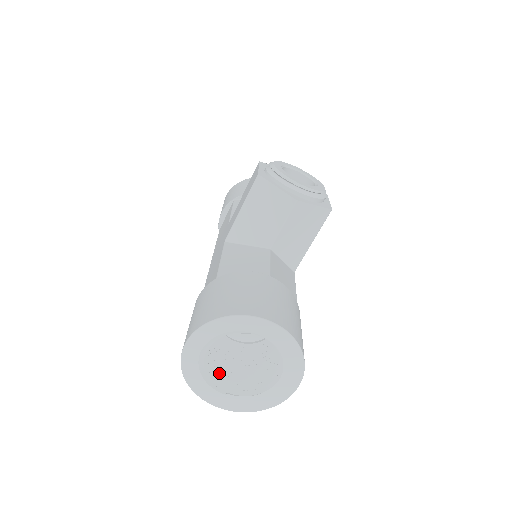
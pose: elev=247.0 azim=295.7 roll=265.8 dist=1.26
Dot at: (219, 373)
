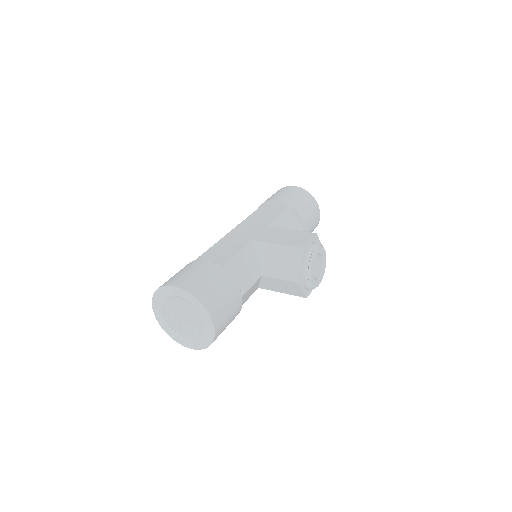
Dot at: (171, 300)
